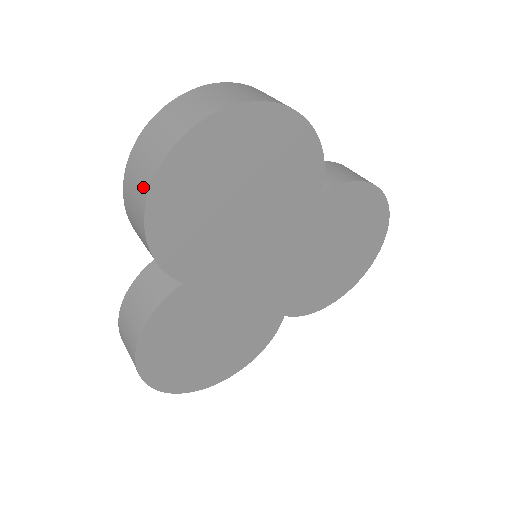
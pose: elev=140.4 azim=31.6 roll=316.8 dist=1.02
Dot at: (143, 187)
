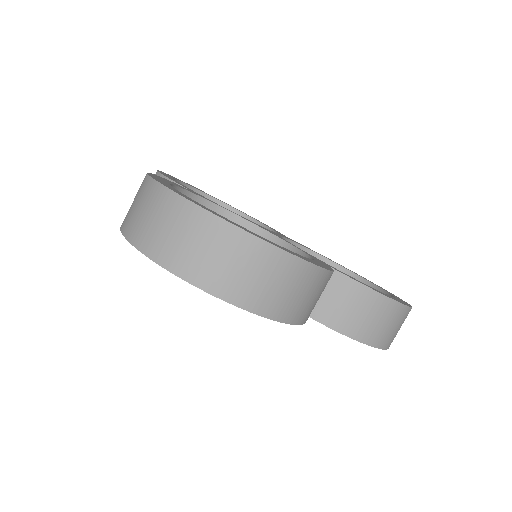
Dot at: (126, 219)
